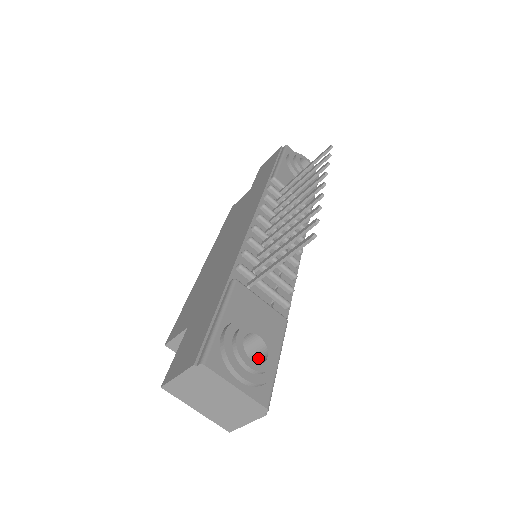
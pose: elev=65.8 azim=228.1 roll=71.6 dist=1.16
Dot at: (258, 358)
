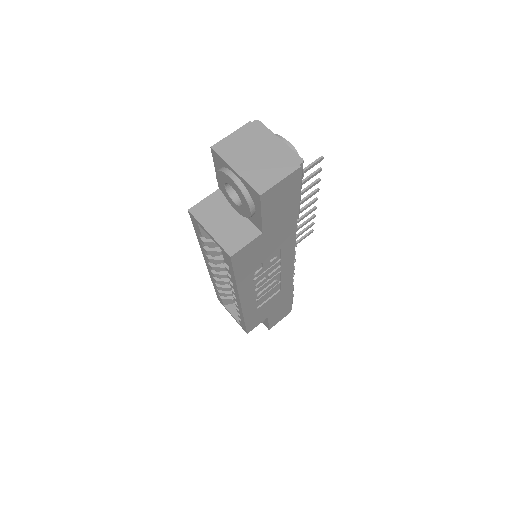
Dot at: occluded
